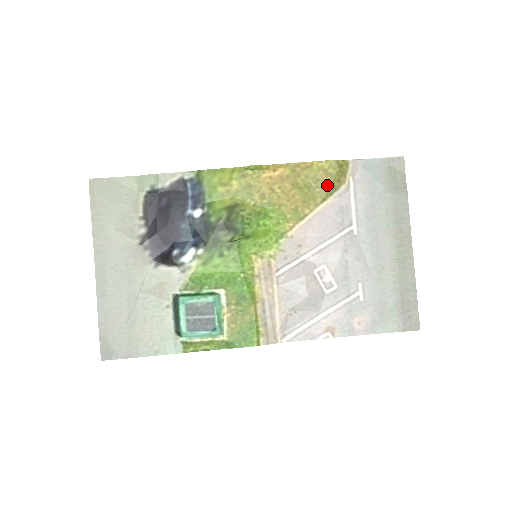
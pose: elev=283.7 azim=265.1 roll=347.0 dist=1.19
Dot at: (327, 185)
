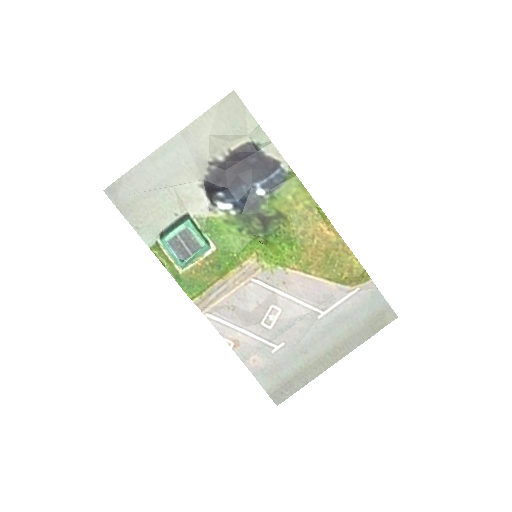
Dot at: (342, 275)
